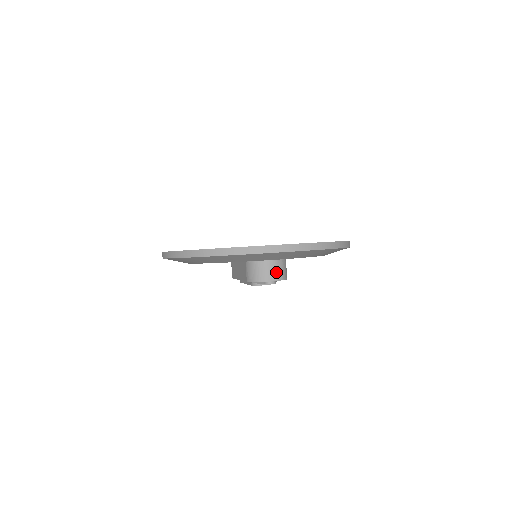
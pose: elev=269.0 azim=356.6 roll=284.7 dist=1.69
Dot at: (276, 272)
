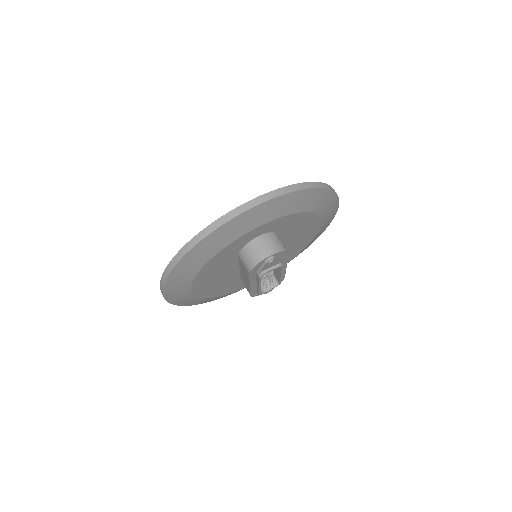
Dot at: (269, 246)
